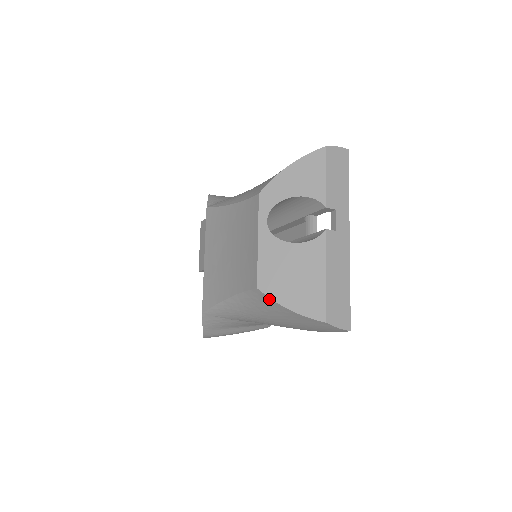
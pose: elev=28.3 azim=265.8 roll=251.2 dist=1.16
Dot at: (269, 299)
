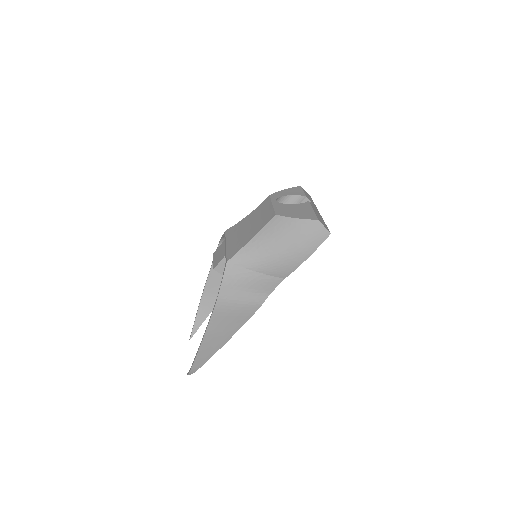
Dot at: (283, 218)
